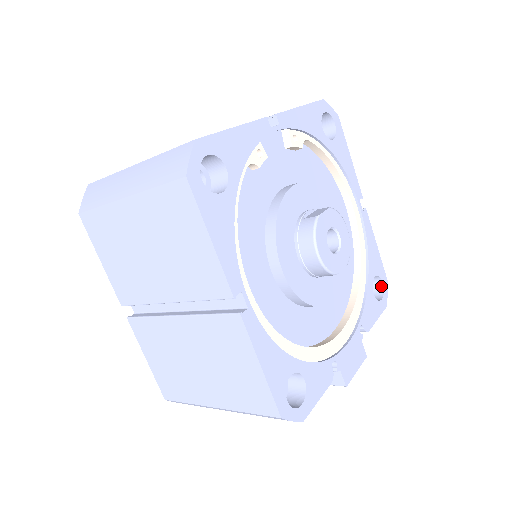
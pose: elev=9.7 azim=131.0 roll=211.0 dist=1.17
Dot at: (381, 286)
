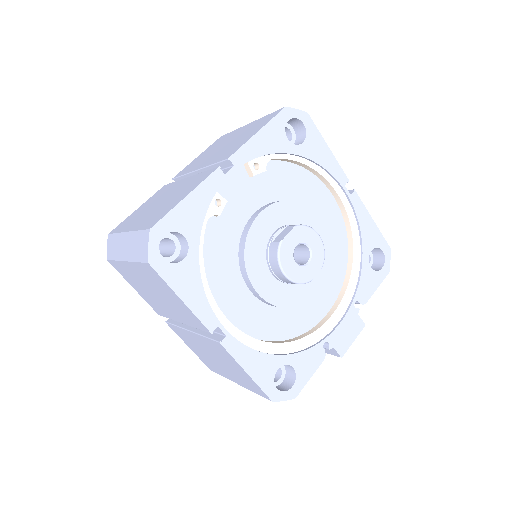
Dot at: (382, 254)
